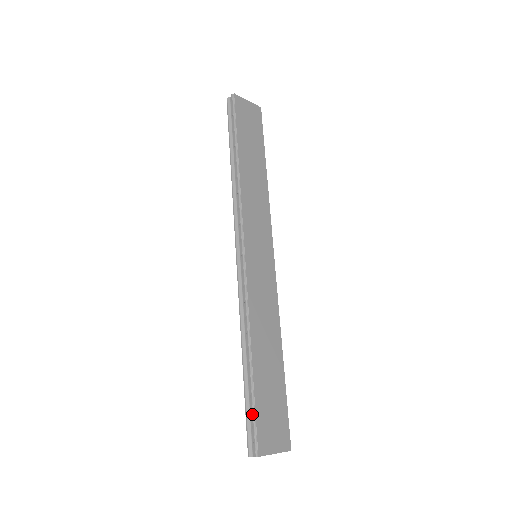
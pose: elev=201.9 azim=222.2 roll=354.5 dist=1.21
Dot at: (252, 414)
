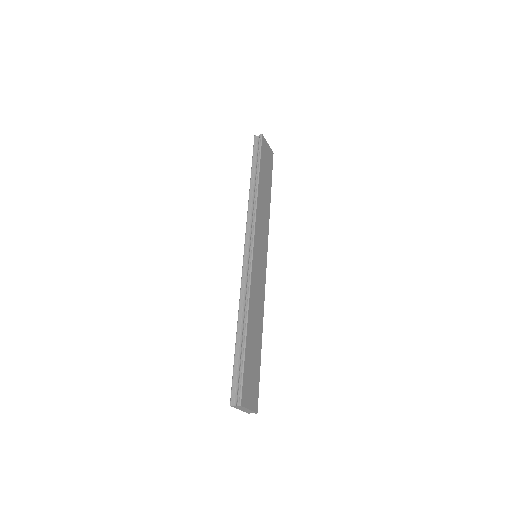
Dot at: (241, 371)
